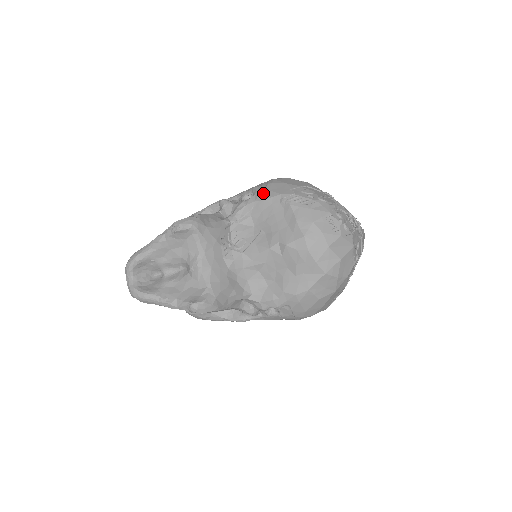
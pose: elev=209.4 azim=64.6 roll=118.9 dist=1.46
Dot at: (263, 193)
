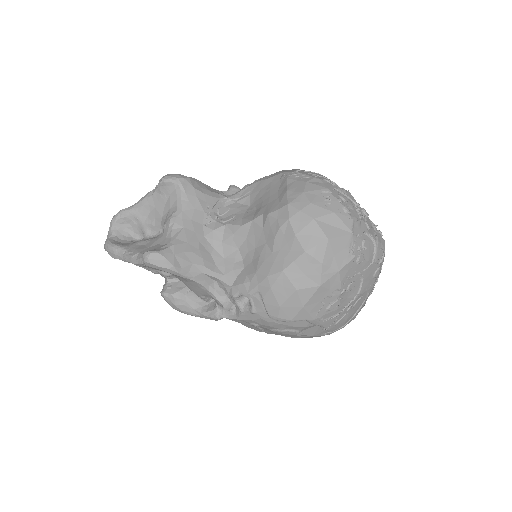
Dot at: (269, 175)
